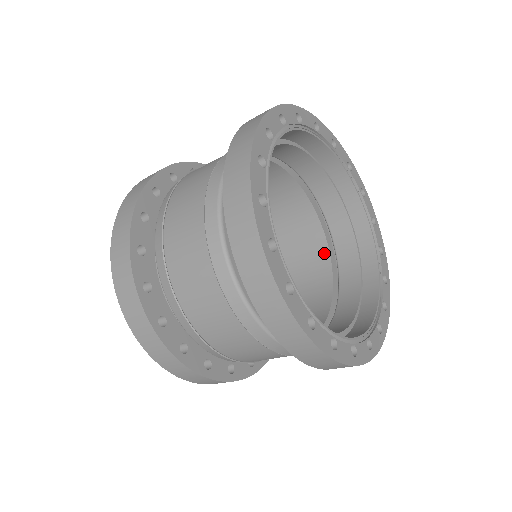
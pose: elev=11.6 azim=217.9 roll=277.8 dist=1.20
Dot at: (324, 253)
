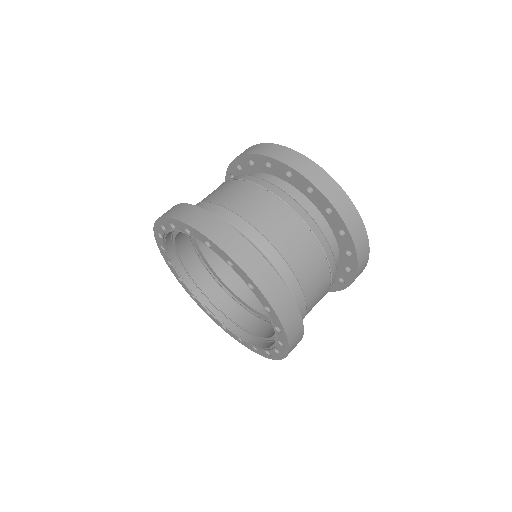
Dot at: occluded
